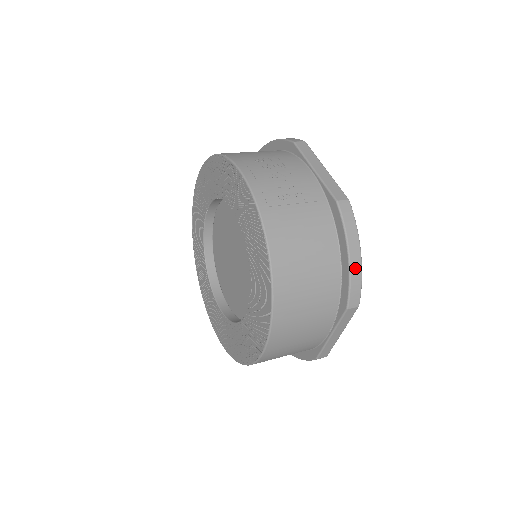
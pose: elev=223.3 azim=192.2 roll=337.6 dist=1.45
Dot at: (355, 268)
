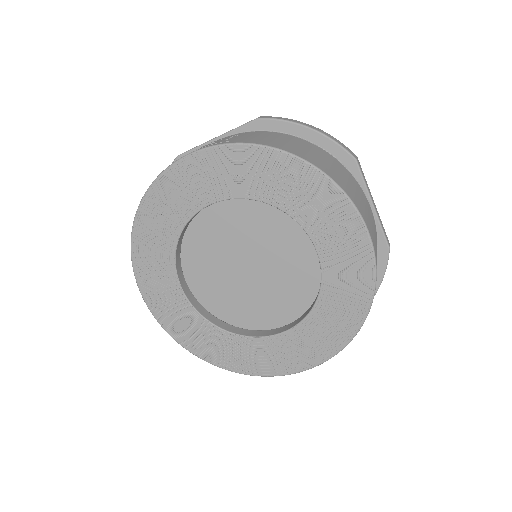
Dot at: (323, 132)
